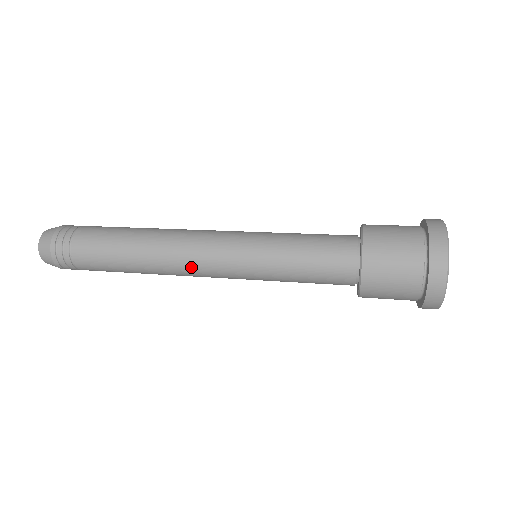
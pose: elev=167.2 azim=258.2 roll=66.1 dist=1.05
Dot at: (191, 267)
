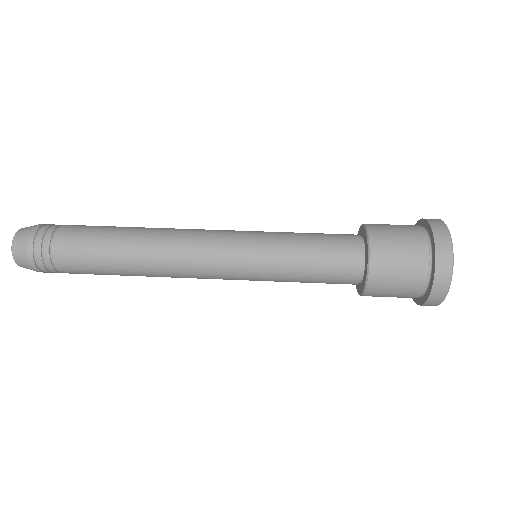
Dot at: (189, 256)
